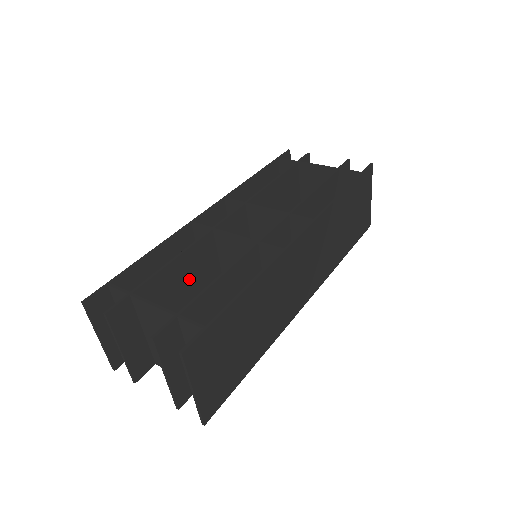
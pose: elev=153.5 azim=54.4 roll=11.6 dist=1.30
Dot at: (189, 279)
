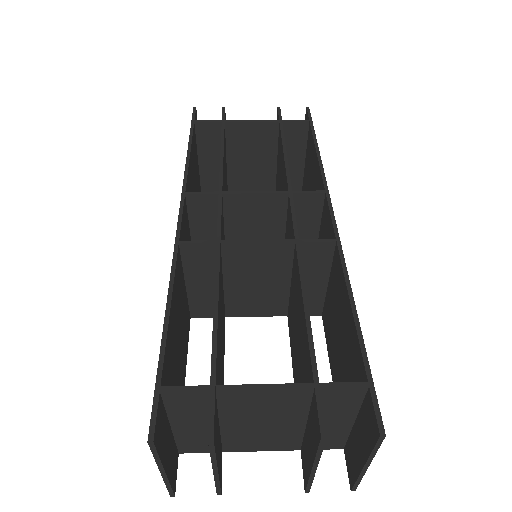
Dot at: (220, 322)
